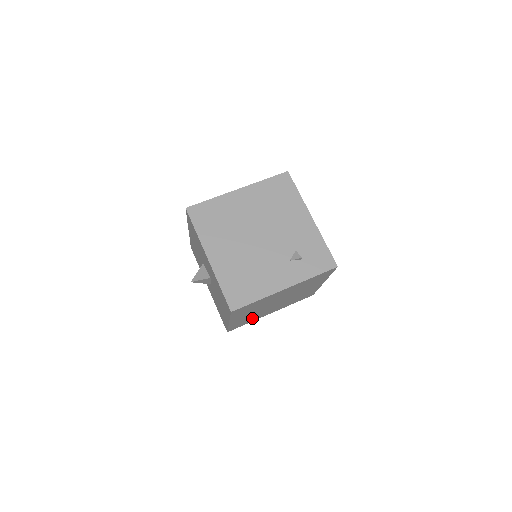
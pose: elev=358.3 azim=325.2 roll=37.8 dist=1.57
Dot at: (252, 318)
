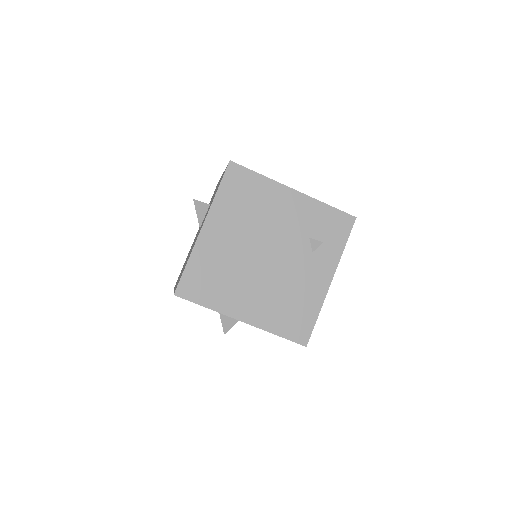
Dot at: occluded
